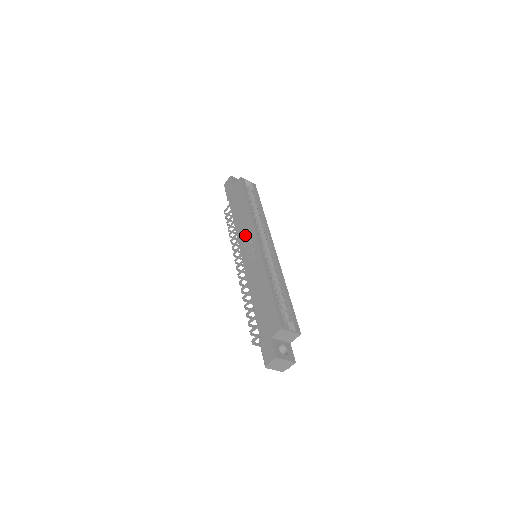
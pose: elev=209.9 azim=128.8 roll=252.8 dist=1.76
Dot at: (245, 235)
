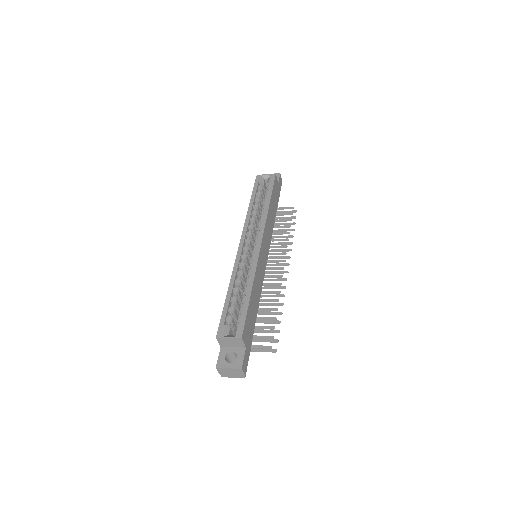
Dot at: occluded
